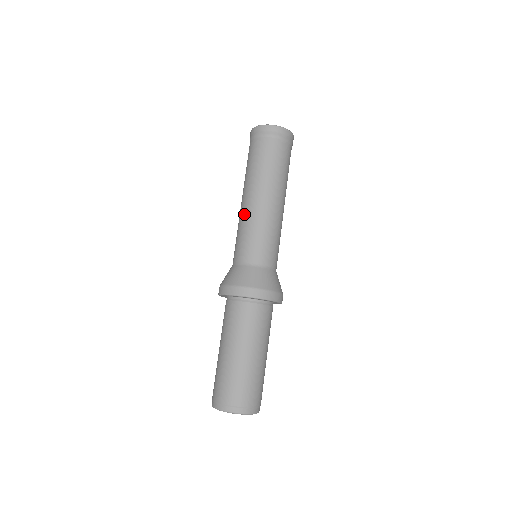
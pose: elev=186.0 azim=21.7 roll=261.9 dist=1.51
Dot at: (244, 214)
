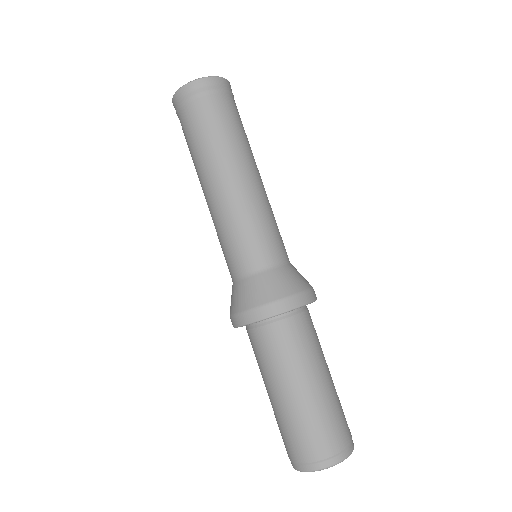
Dot at: (219, 210)
